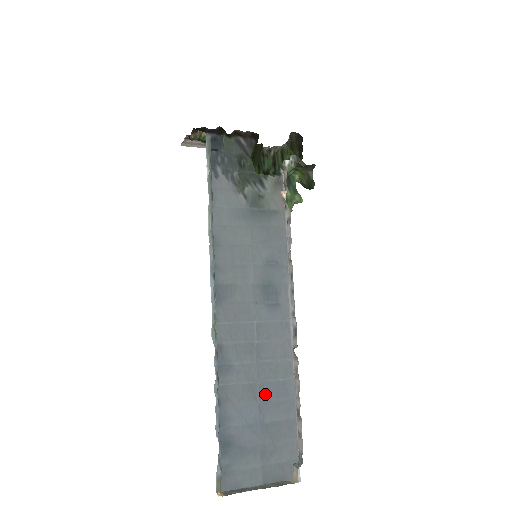
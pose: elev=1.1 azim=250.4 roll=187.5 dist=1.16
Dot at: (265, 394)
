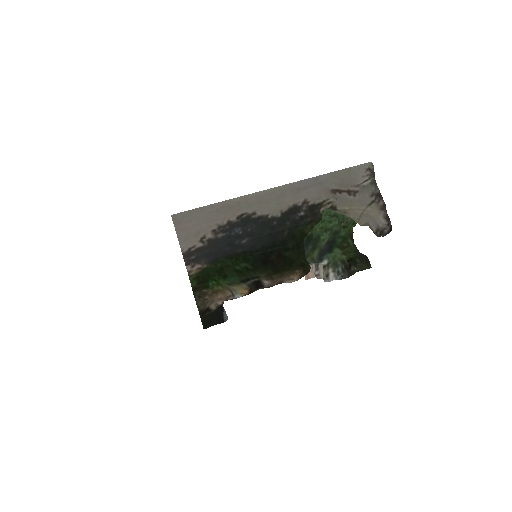
Dot at: occluded
